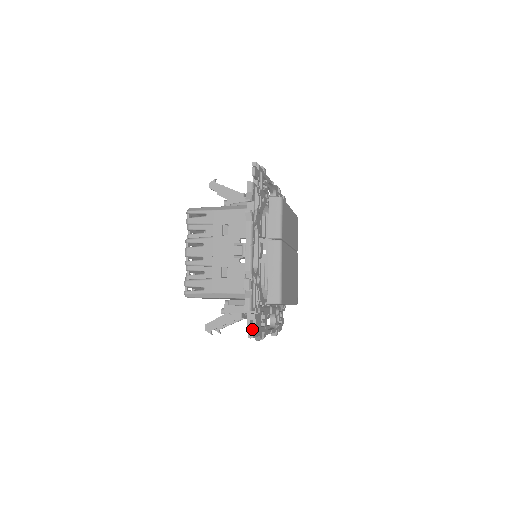
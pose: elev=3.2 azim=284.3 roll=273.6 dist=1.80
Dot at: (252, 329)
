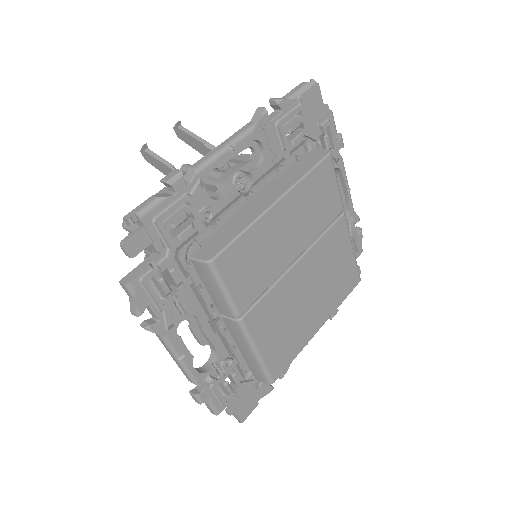
Dot at: occluded
